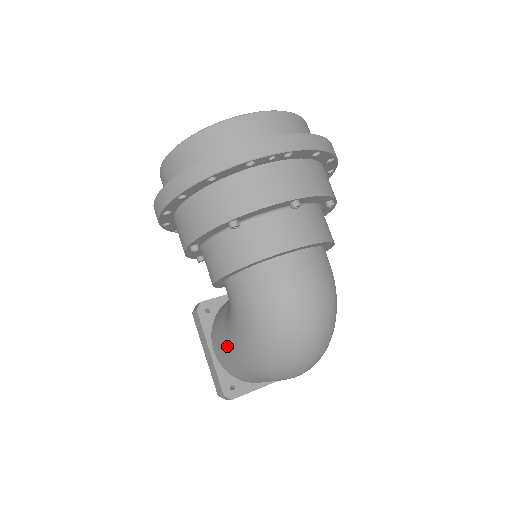
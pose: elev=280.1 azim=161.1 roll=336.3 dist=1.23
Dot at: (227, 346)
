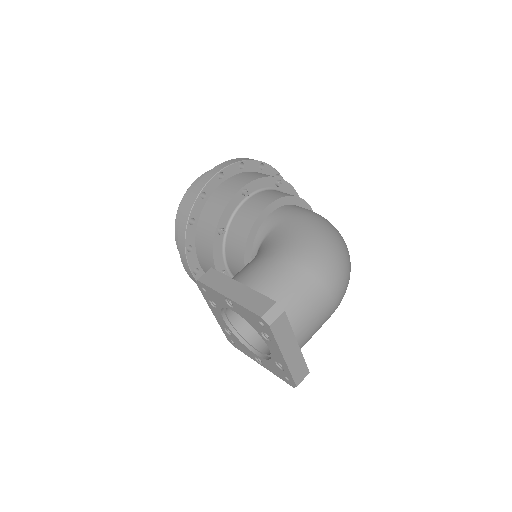
Dot at: (275, 257)
